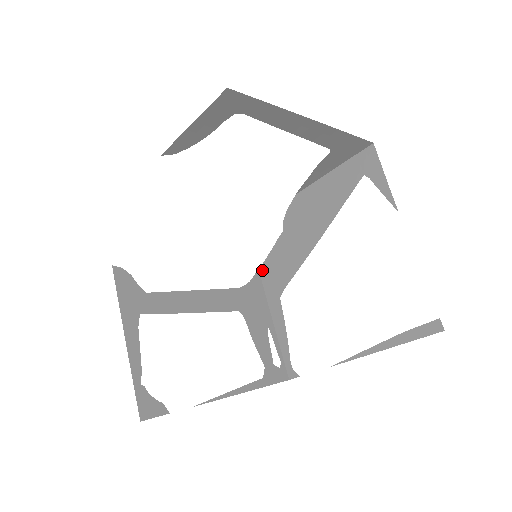
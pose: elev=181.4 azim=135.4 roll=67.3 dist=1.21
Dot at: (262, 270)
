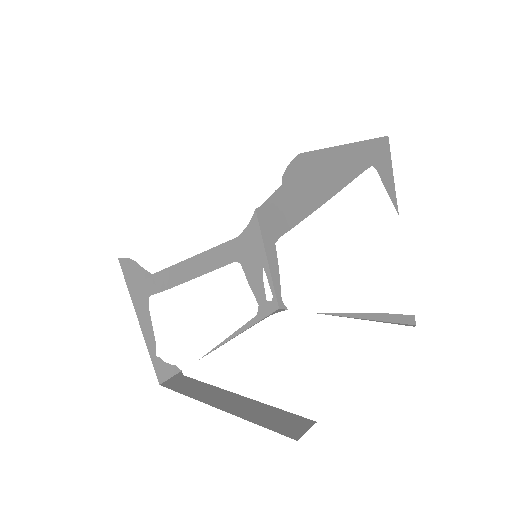
Dot at: (259, 212)
